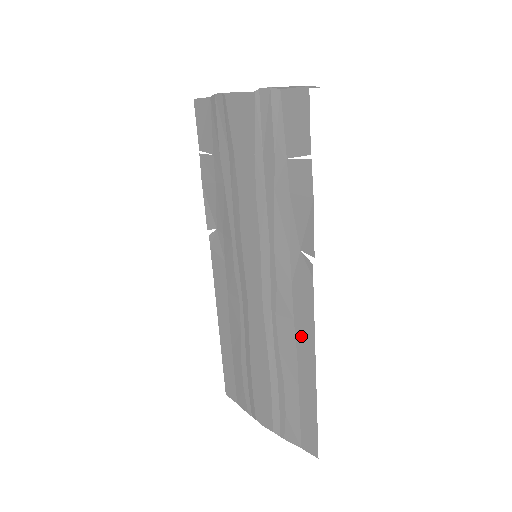
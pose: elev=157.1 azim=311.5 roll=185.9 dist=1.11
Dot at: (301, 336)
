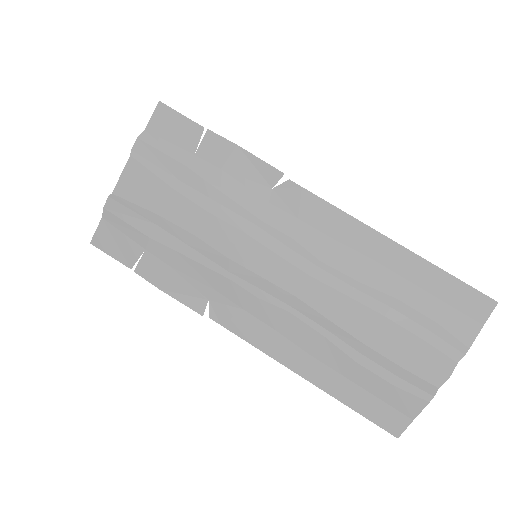
Dot at: (352, 239)
